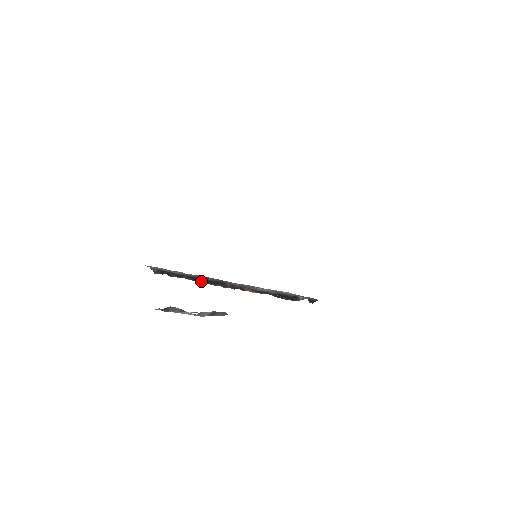
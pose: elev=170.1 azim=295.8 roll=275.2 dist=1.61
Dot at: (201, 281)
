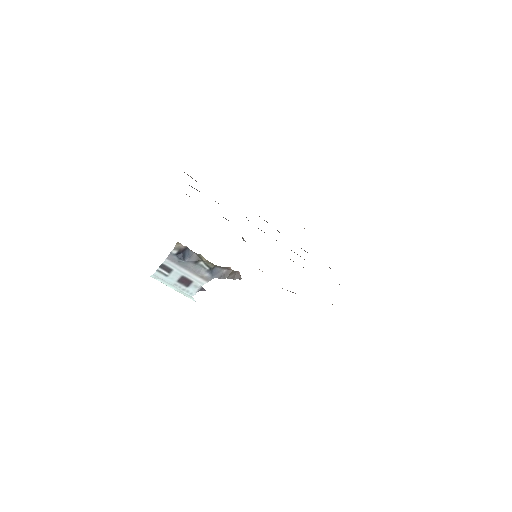
Dot at: occluded
